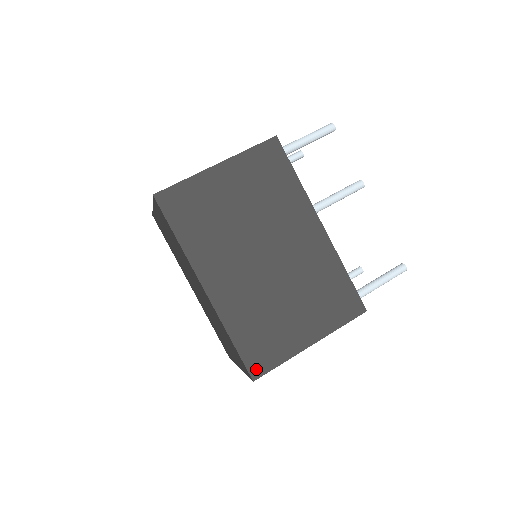
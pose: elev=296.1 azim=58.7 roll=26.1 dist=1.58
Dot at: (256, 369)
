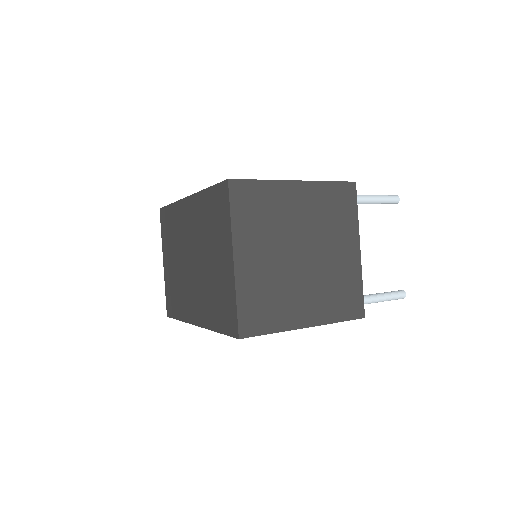
Dot at: occluded
